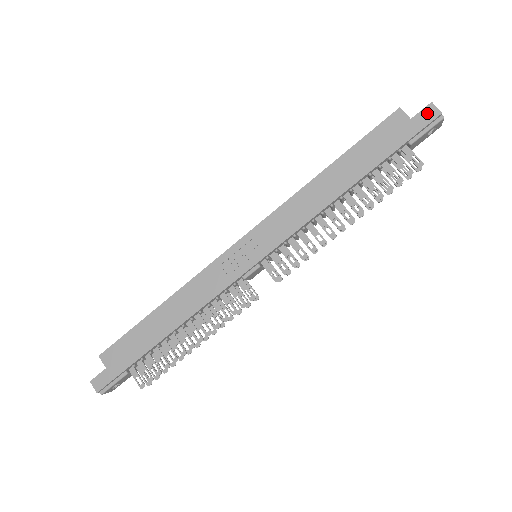
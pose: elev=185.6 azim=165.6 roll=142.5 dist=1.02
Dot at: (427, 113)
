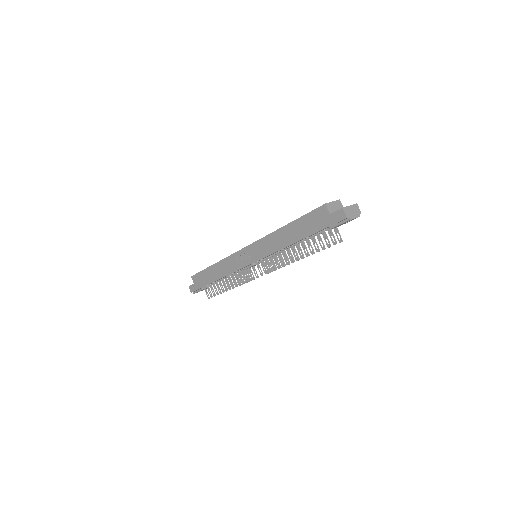
Dot at: (339, 214)
